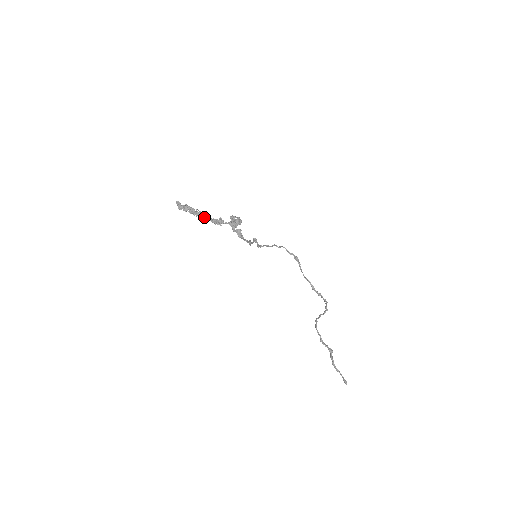
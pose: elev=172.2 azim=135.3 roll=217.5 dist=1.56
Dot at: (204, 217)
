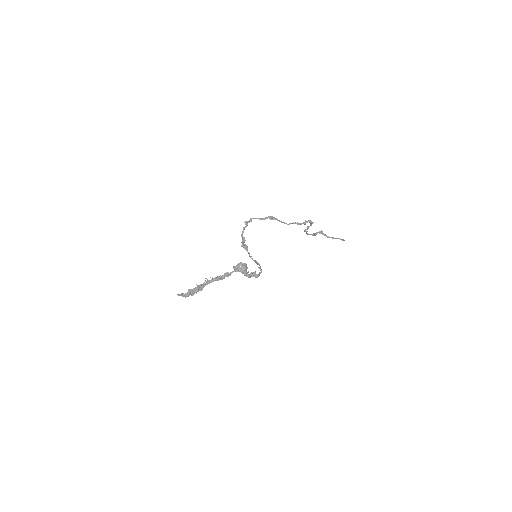
Dot at: occluded
